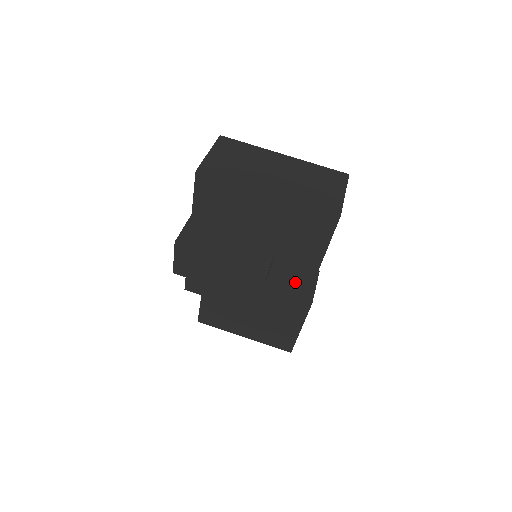
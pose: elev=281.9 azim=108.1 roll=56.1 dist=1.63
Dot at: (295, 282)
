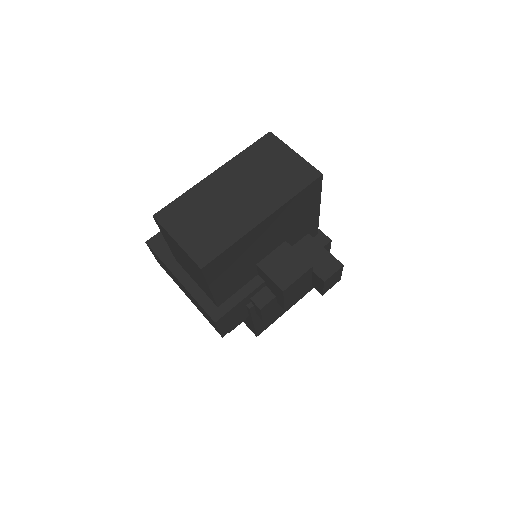
Dot at: occluded
